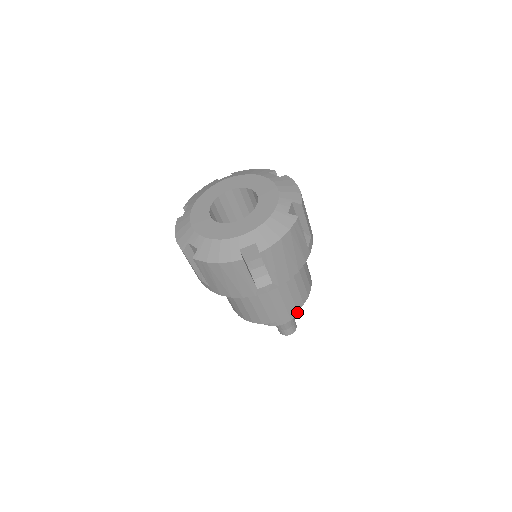
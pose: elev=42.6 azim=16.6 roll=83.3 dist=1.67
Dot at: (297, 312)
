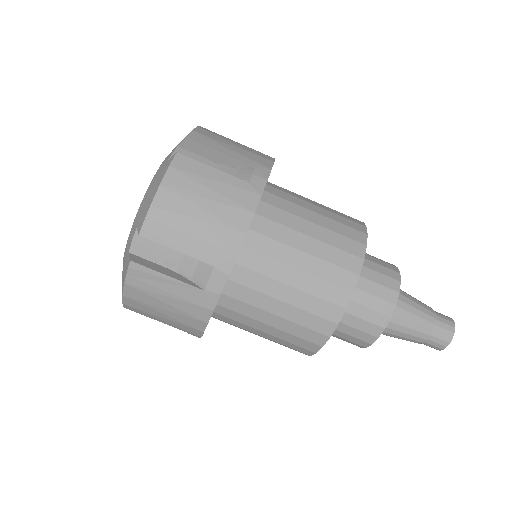
Dot at: occluded
